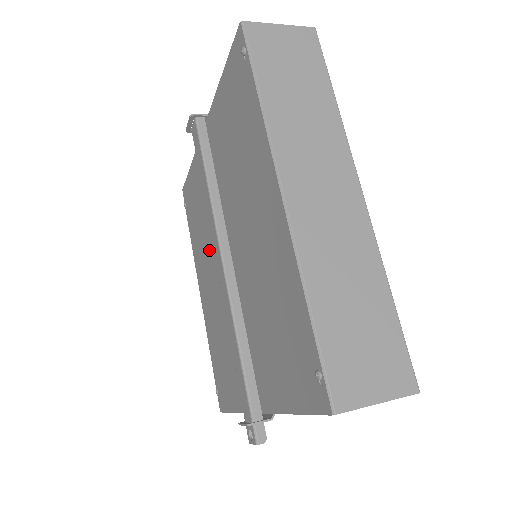
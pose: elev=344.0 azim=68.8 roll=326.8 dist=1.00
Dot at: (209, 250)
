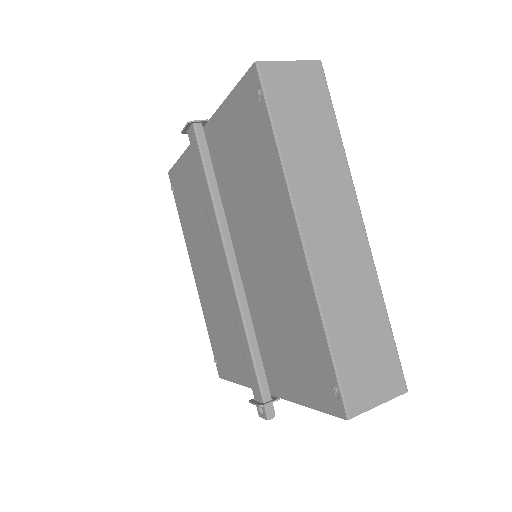
Dot at: (207, 243)
